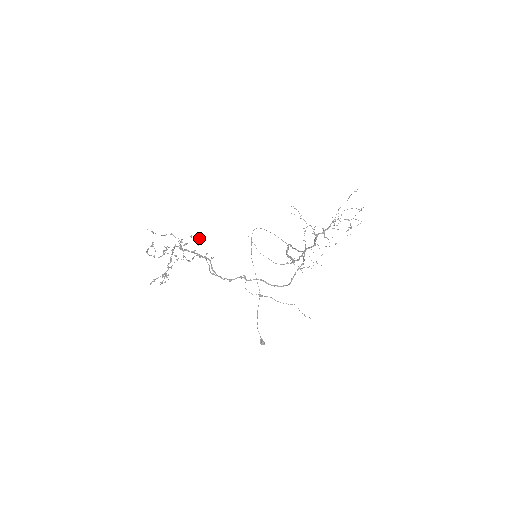
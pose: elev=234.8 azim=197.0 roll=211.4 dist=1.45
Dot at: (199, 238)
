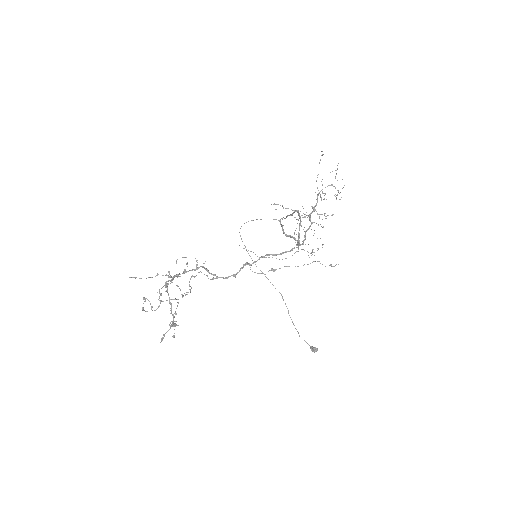
Dot at: (184, 257)
